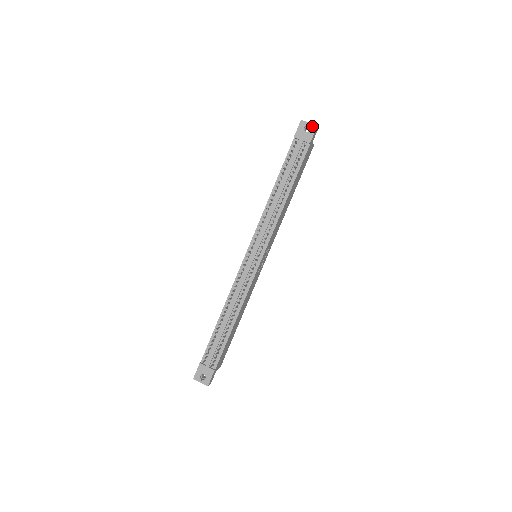
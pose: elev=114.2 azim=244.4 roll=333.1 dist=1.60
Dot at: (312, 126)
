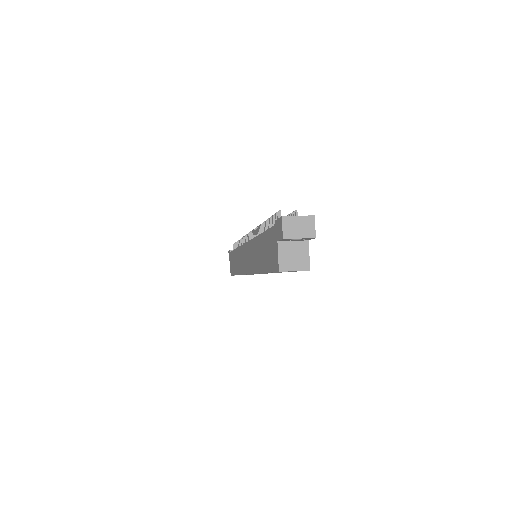
Dot at: occluded
